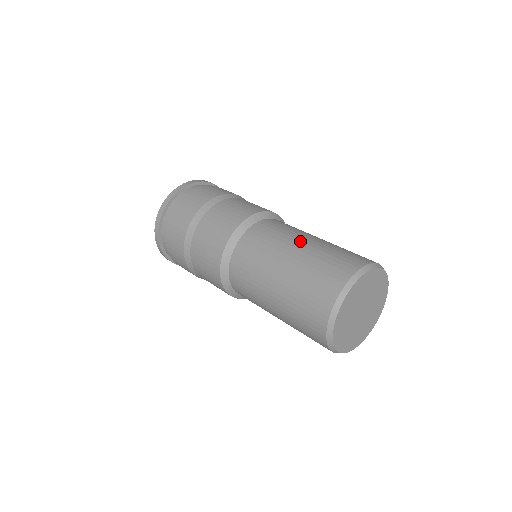
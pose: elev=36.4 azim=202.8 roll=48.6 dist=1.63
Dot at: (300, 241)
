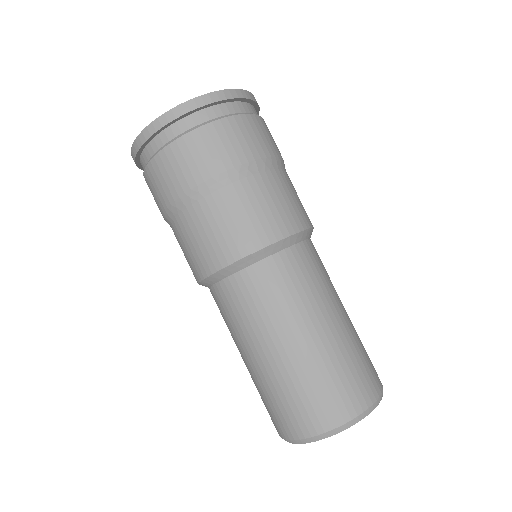
Dot at: (341, 310)
